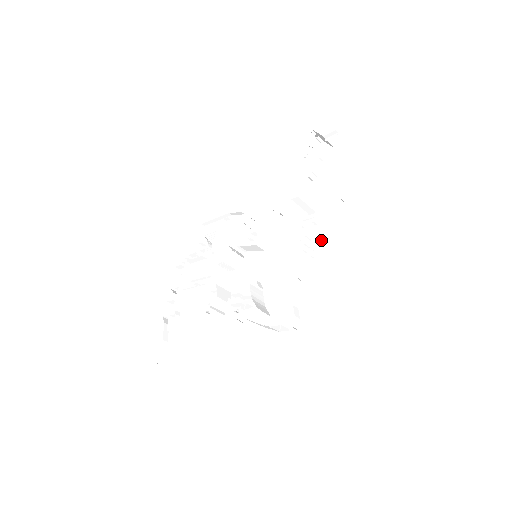
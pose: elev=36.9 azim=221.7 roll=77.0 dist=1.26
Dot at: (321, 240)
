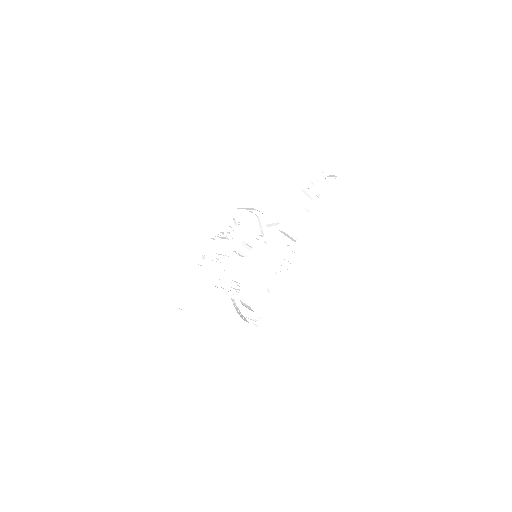
Dot at: (297, 263)
